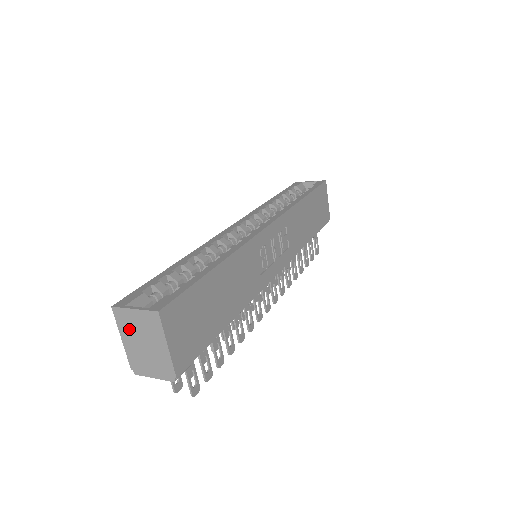
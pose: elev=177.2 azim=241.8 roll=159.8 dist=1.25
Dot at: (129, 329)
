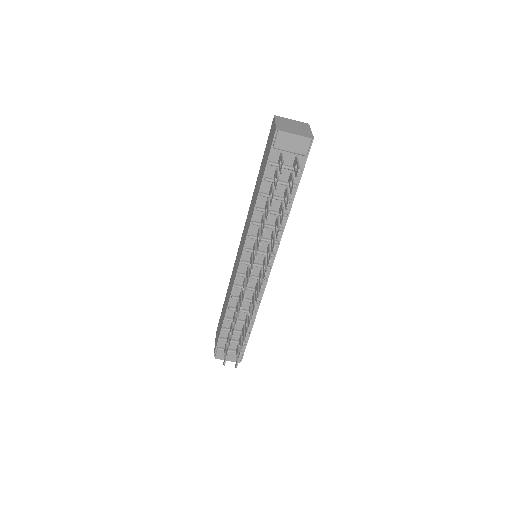
Dot at: (284, 121)
